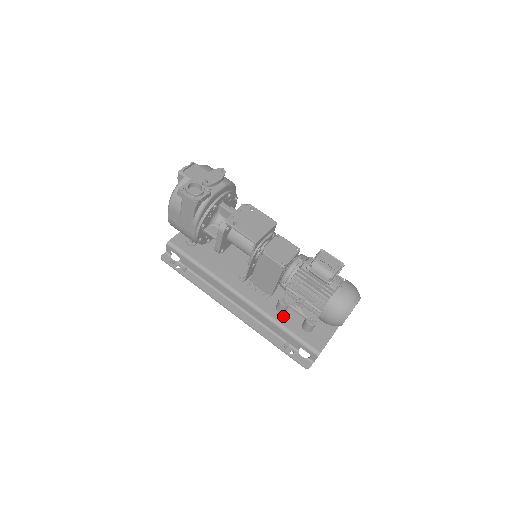
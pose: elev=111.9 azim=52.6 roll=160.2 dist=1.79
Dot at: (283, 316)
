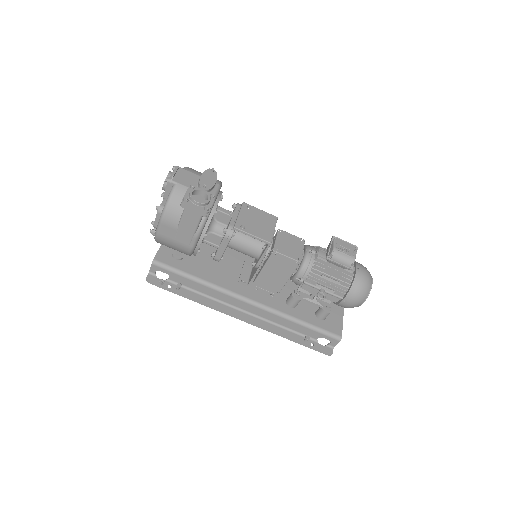
Dot at: (296, 311)
